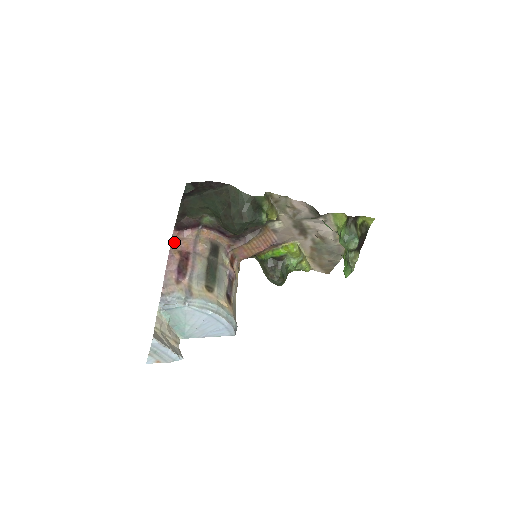
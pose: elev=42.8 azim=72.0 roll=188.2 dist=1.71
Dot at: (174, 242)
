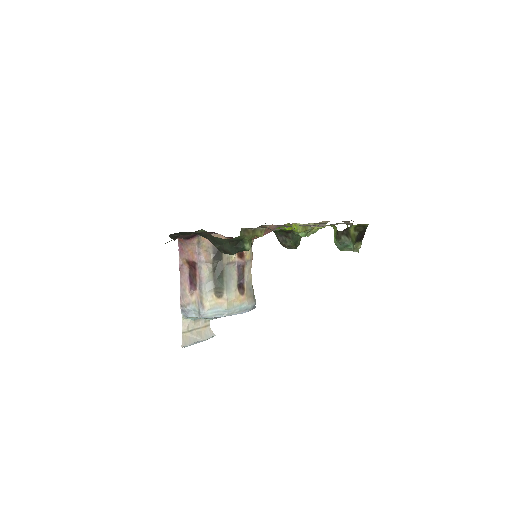
Dot at: (181, 249)
